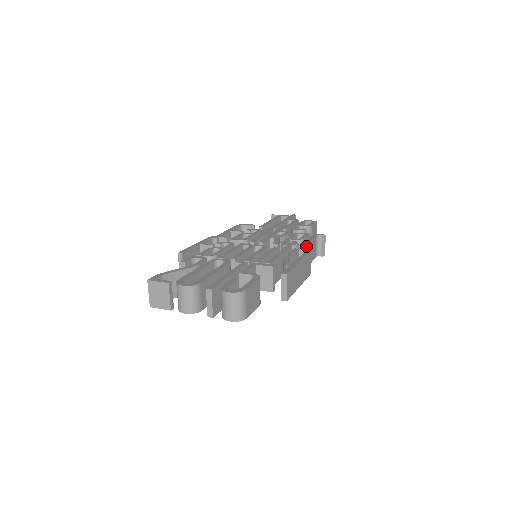
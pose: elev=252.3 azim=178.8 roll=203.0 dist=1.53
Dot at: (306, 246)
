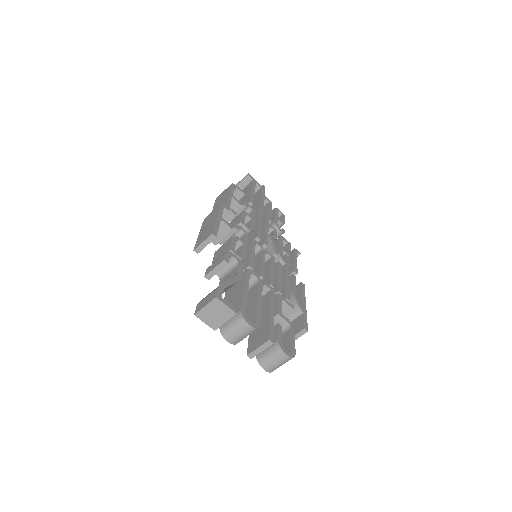
Dot at: (296, 271)
